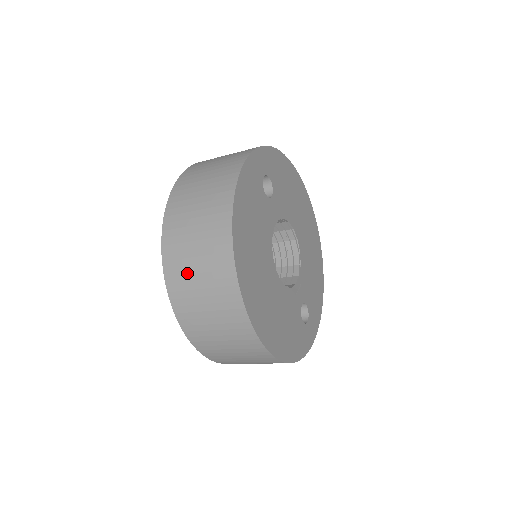
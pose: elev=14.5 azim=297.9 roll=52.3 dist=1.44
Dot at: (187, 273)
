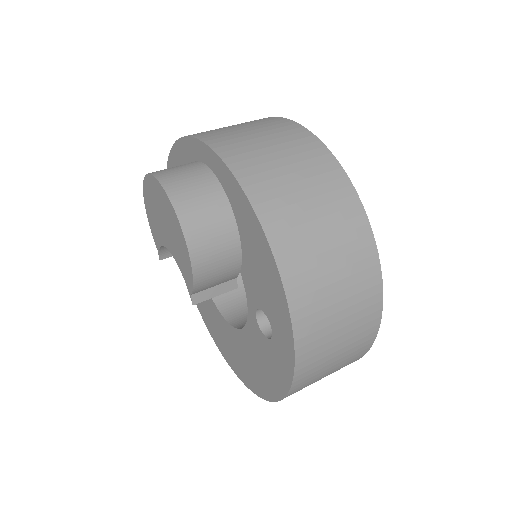
Dot at: occluded
